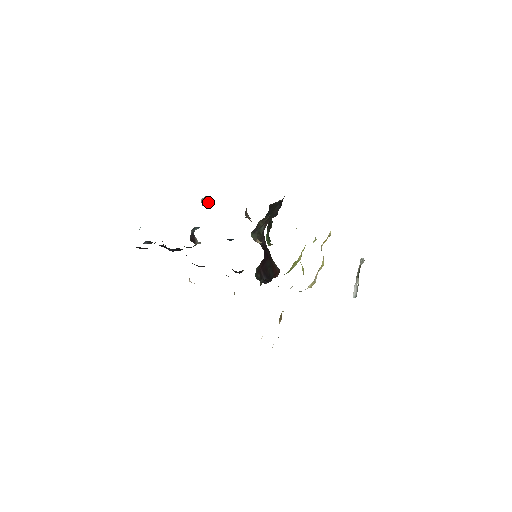
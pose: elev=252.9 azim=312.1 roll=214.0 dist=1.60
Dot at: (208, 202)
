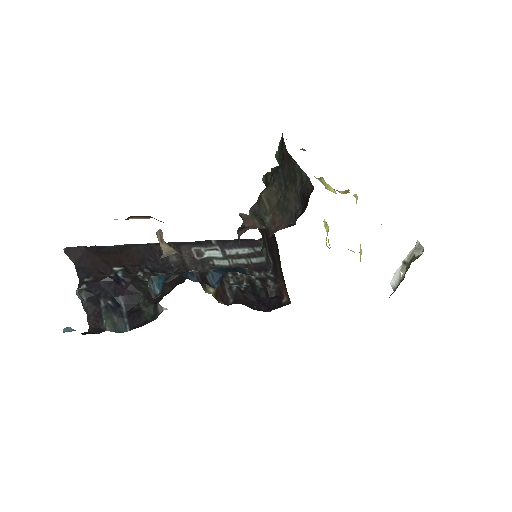
Dot at: occluded
